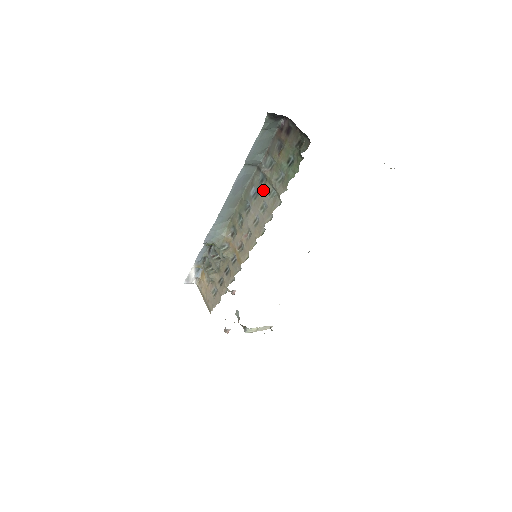
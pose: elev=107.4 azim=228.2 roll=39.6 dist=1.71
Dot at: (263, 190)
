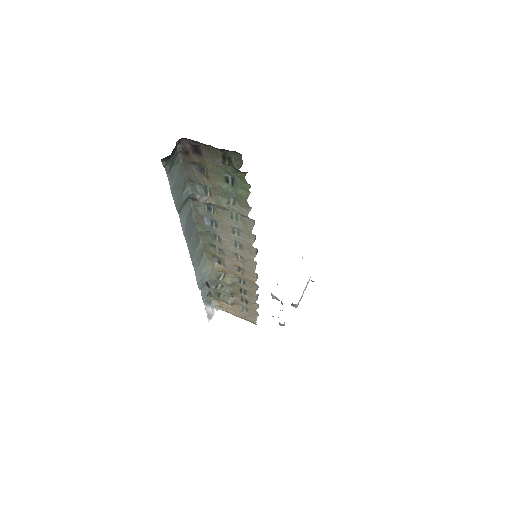
Dot at: (220, 217)
